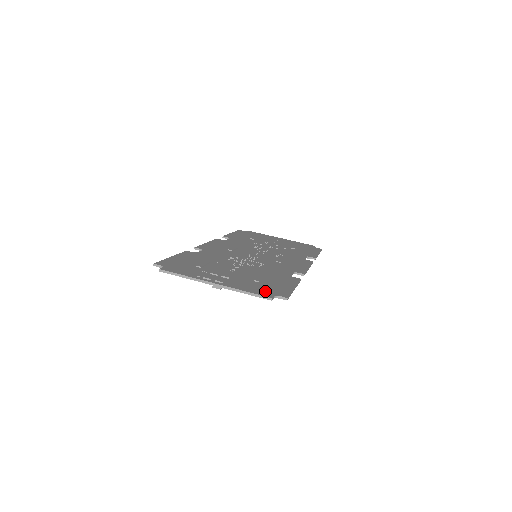
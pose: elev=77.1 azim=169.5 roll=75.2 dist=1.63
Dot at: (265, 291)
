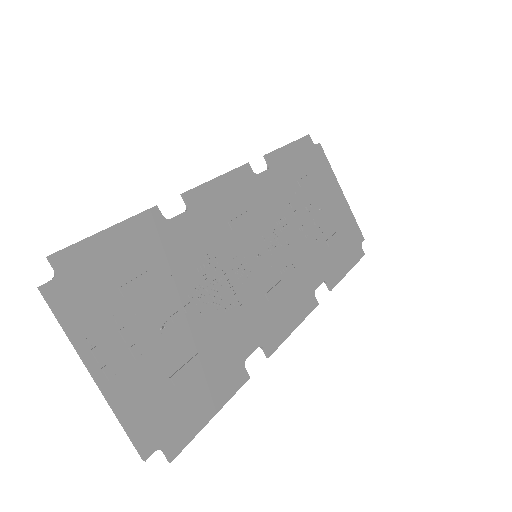
Dot at: (156, 428)
